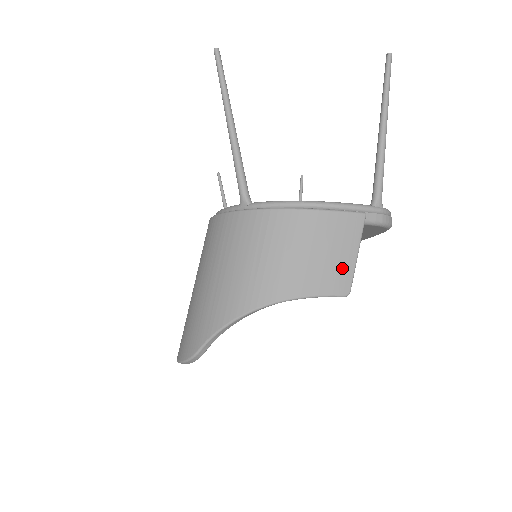
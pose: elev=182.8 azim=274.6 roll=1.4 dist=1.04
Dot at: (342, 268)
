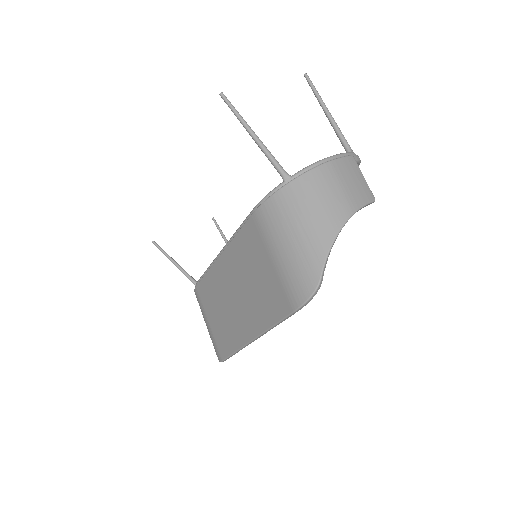
Dot at: (364, 186)
